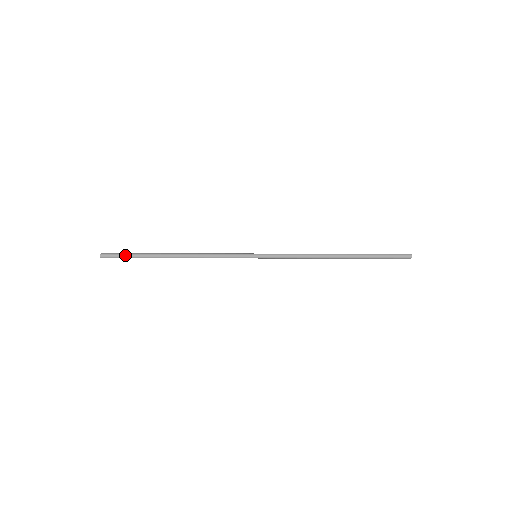
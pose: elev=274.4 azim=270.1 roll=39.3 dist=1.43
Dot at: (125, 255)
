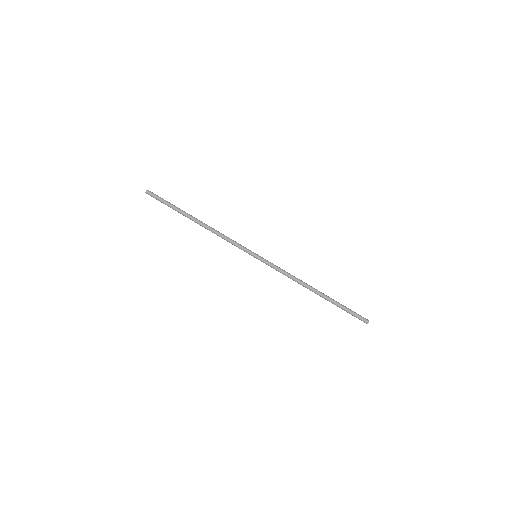
Dot at: (164, 200)
